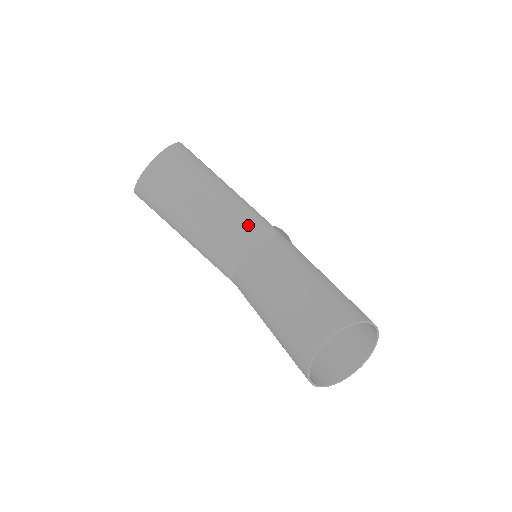
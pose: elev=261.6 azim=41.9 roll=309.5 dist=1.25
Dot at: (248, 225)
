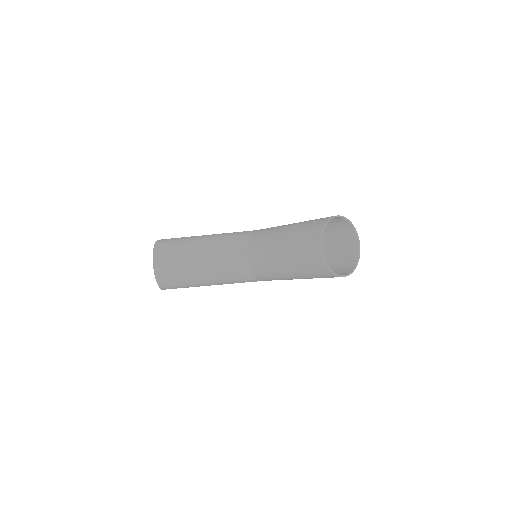
Dot at: (233, 242)
